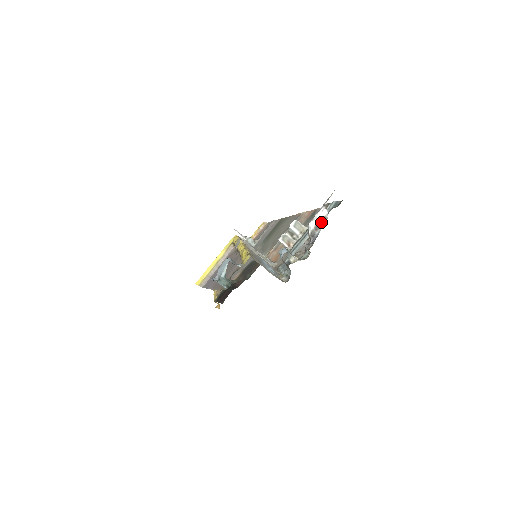
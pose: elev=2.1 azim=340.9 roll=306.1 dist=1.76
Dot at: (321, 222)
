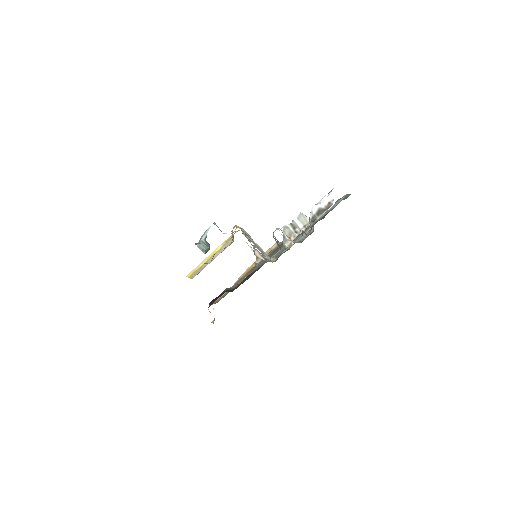
Dot at: (325, 207)
